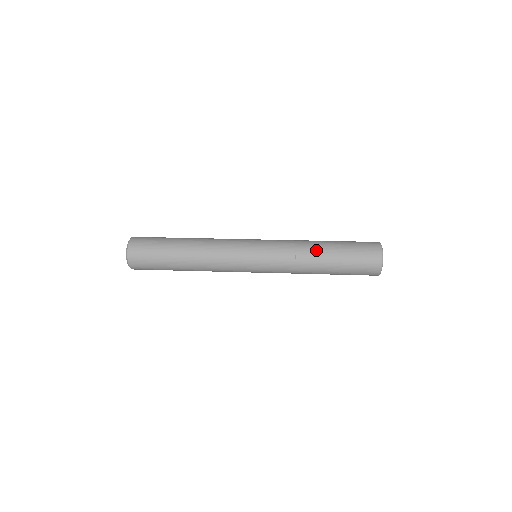
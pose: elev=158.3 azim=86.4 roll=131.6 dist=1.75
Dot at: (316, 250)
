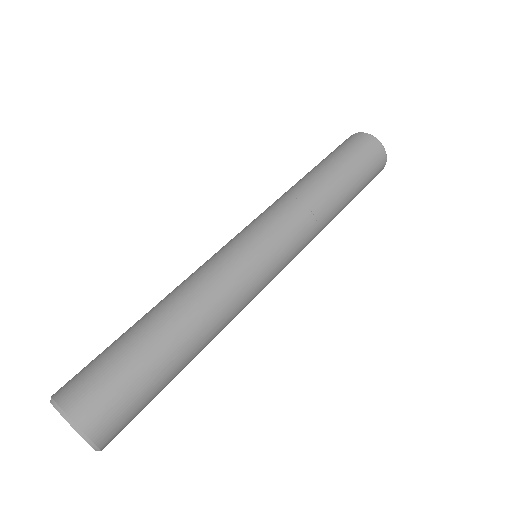
Dot at: (336, 213)
